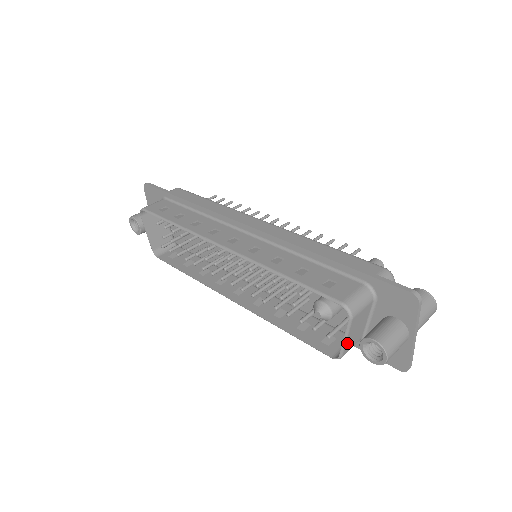
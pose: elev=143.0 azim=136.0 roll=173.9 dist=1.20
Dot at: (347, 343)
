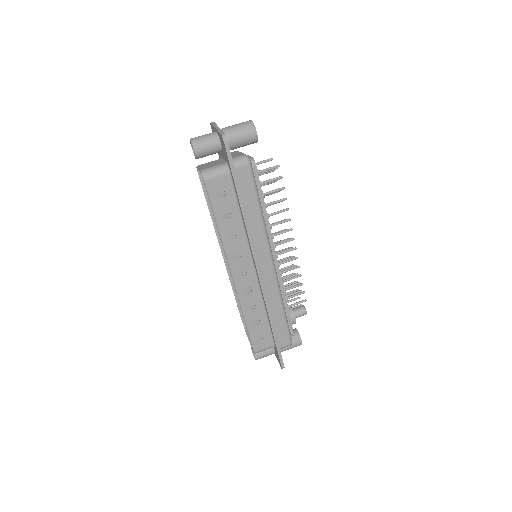
Dot at: occluded
